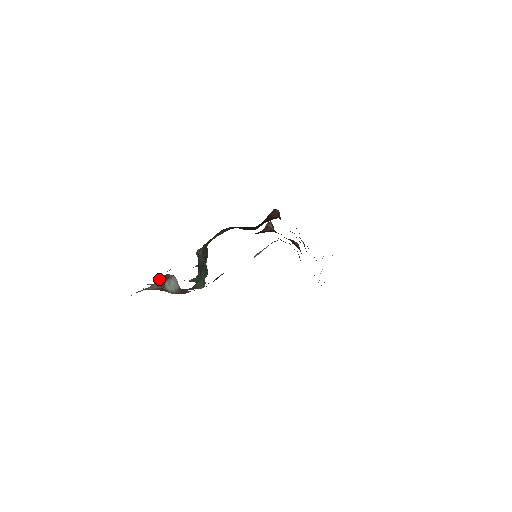
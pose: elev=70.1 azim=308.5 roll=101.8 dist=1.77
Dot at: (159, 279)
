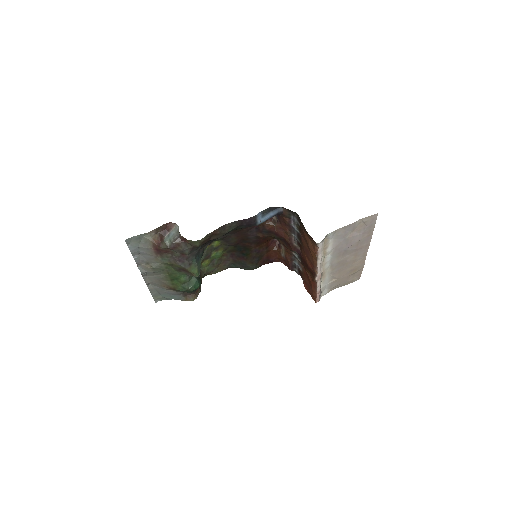
Dot at: (160, 228)
